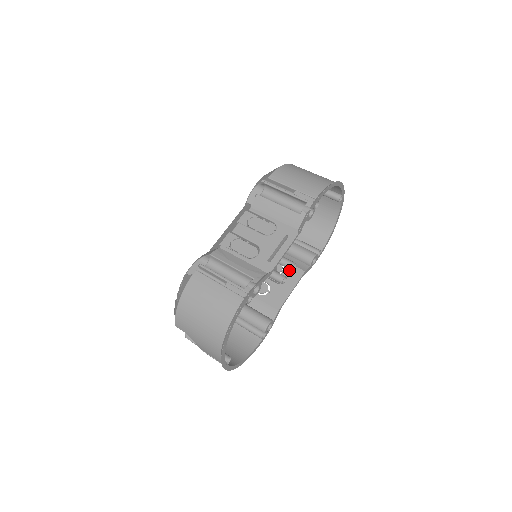
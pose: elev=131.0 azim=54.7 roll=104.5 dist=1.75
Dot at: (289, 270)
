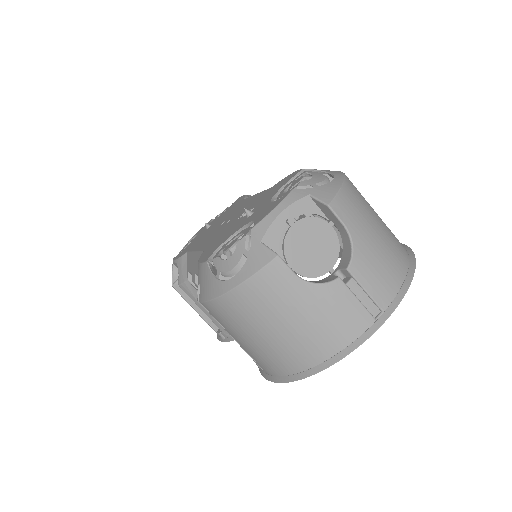
Dot at: occluded
